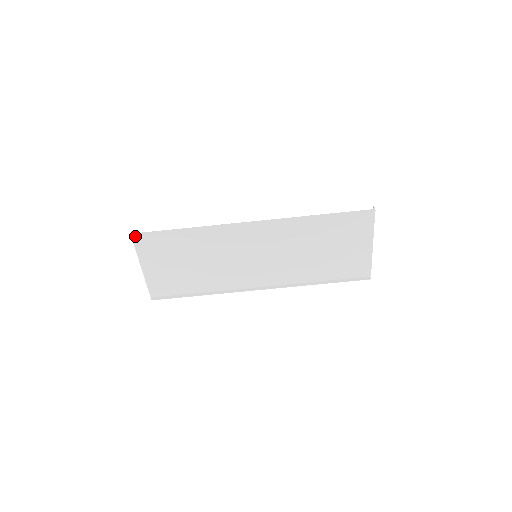
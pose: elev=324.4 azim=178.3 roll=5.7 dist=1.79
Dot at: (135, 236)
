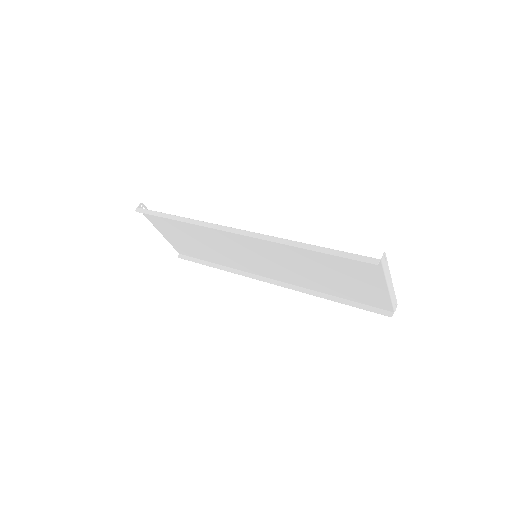
Dot at: occluded
